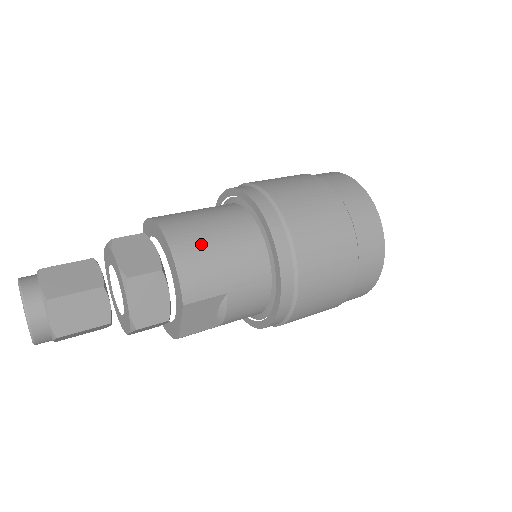
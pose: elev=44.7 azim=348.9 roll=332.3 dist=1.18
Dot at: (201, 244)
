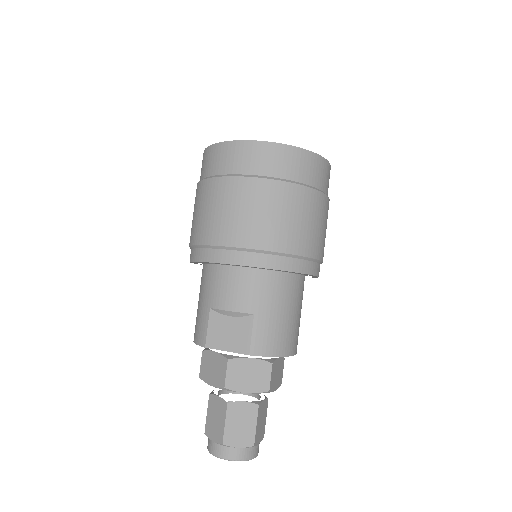
Dot at: occluded
